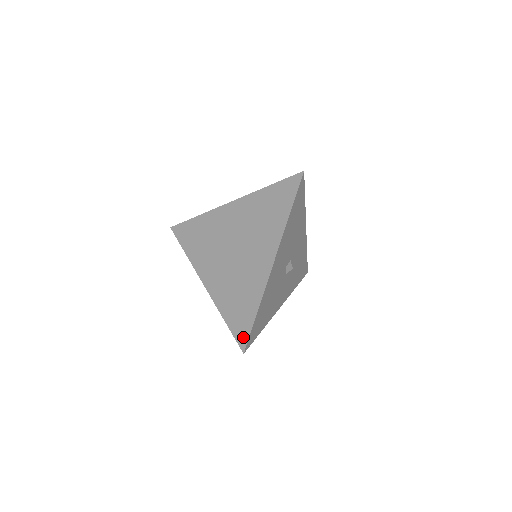
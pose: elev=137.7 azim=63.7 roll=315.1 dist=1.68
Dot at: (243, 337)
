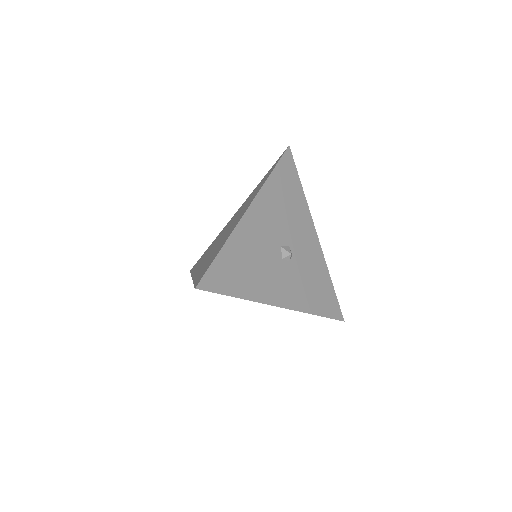
Dot at: (201, 277)
